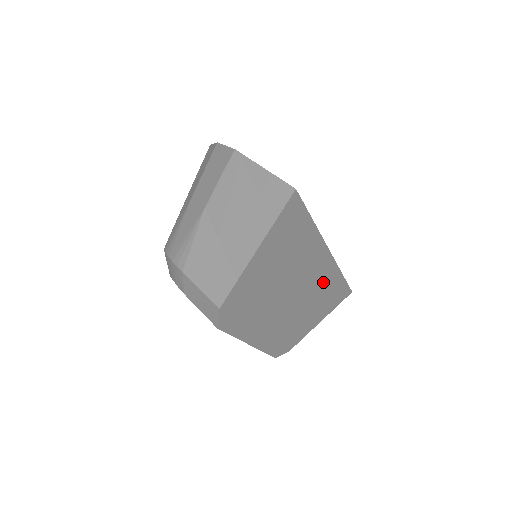
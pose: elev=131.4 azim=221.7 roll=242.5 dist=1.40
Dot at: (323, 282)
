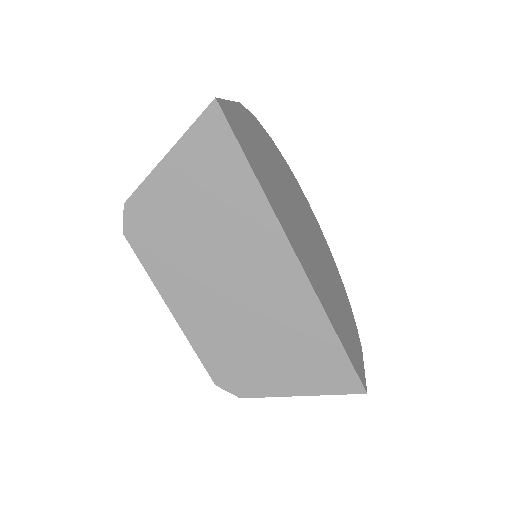
Dot at: (291, 306)
